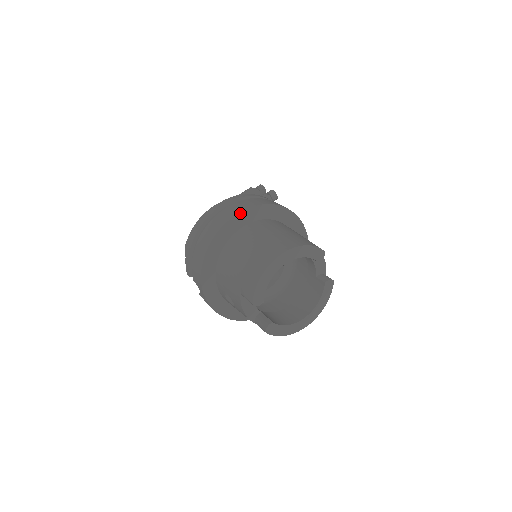
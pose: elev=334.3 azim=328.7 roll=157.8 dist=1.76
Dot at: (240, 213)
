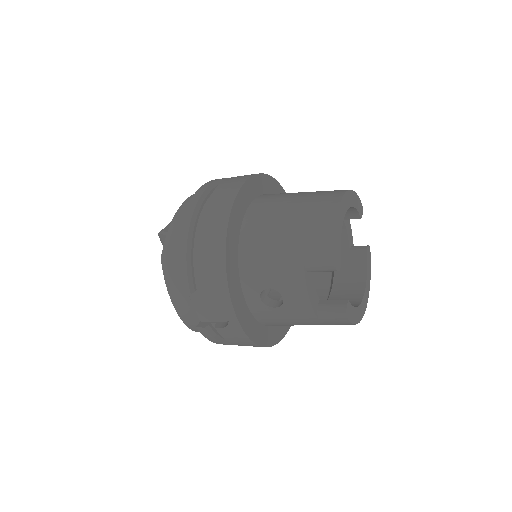
Dot at: (248, 180)
